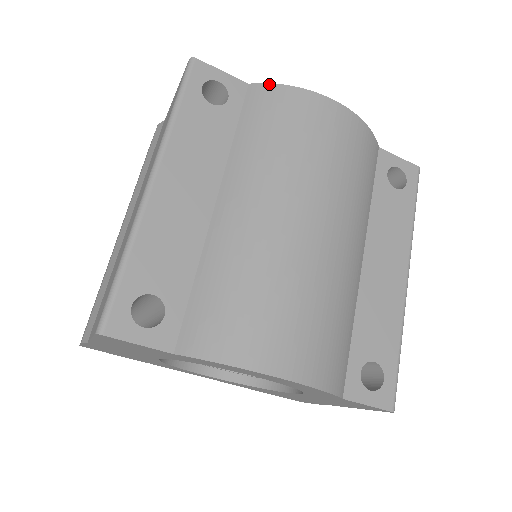
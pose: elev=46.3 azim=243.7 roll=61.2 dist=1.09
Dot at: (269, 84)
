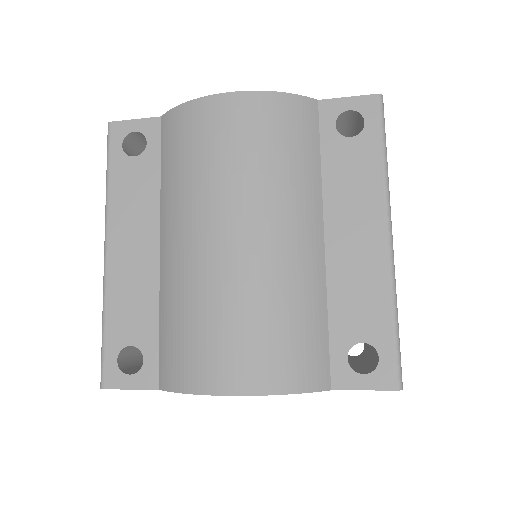
Dot at: (172, 110)
